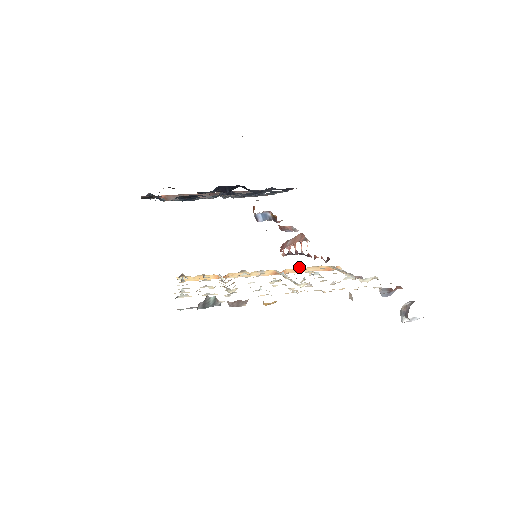
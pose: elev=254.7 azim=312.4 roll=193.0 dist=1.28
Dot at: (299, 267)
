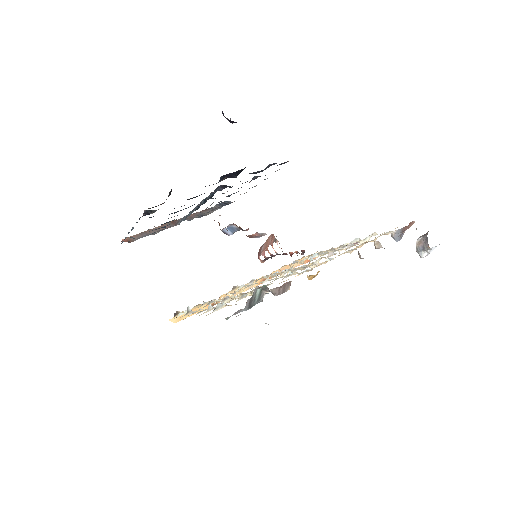
Dot at: (283, 266)
